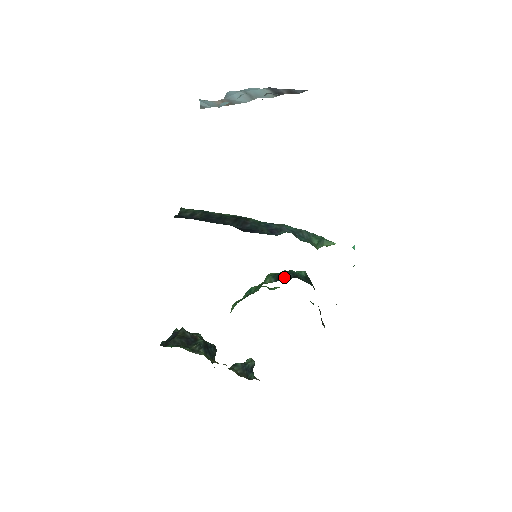
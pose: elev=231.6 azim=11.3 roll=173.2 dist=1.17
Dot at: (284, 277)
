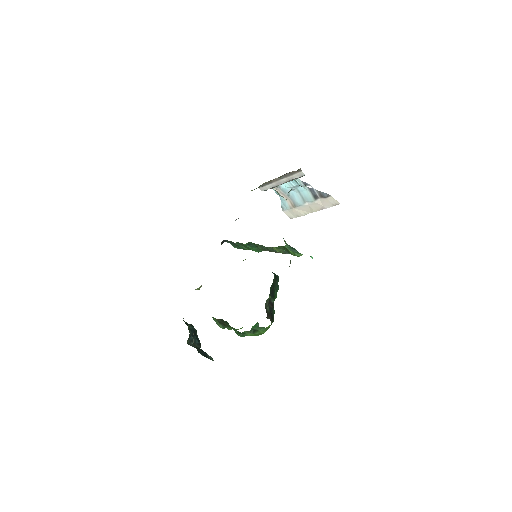
Dot at: occluded
